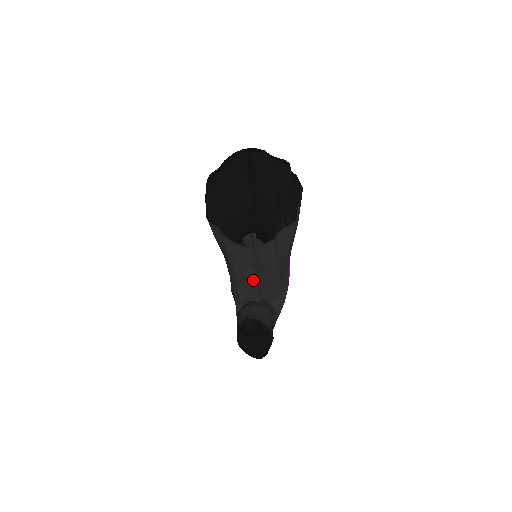
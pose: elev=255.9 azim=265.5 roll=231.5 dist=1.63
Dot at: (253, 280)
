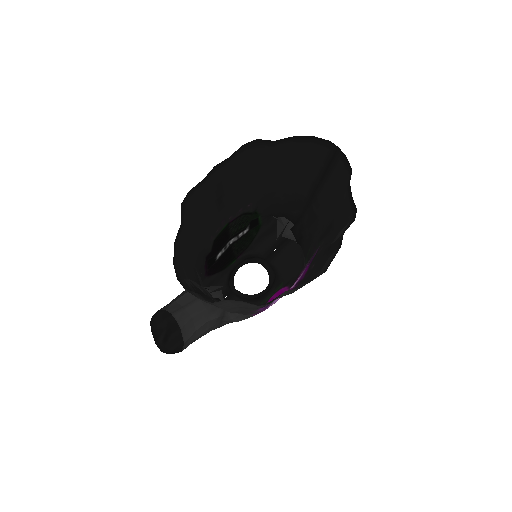
Dot at: (203, 290)
